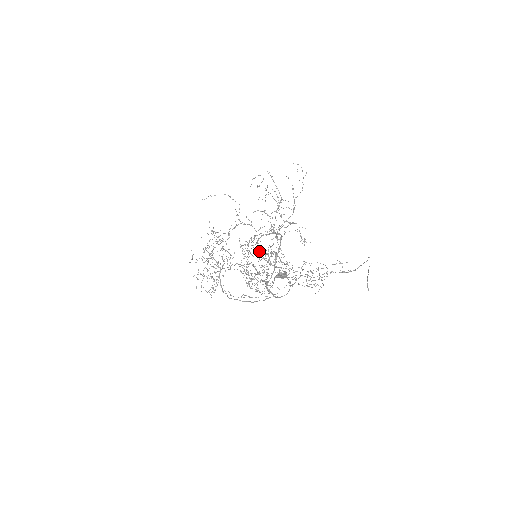
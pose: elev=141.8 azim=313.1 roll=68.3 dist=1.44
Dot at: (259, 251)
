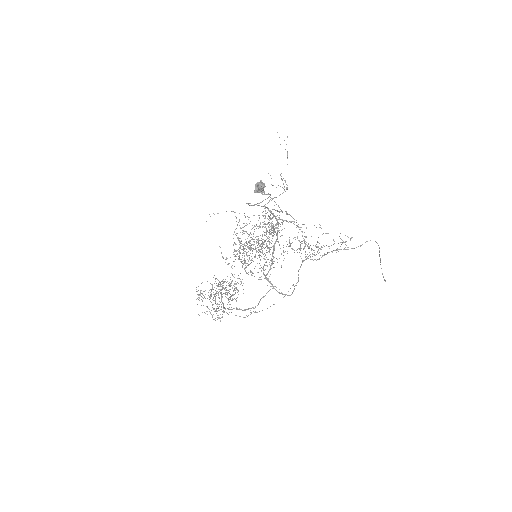
Dot at: (256, 239)
